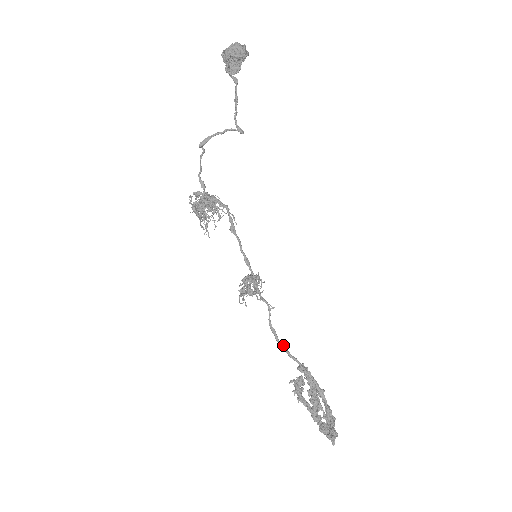
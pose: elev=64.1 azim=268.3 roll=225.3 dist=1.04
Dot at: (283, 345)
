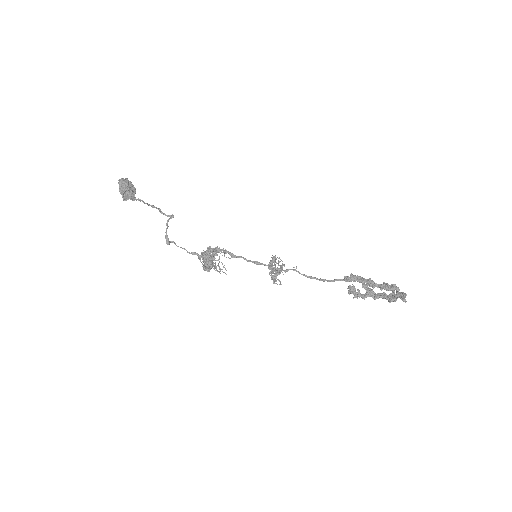
Dot at: (323, 280)
